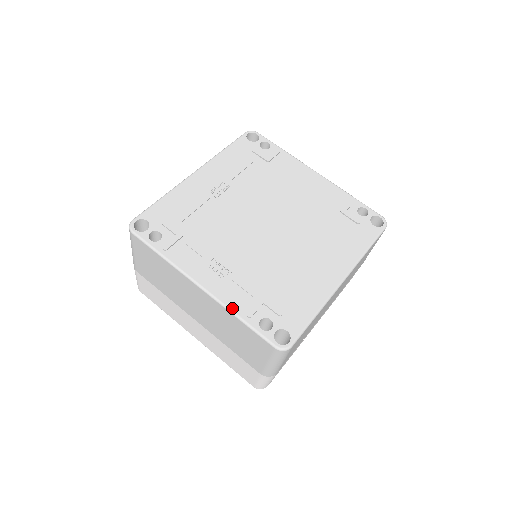
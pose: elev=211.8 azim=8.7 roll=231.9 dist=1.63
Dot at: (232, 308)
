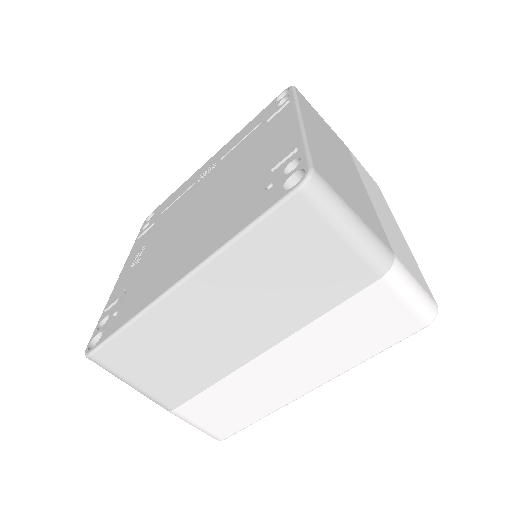
Dot at: (109, 299)
